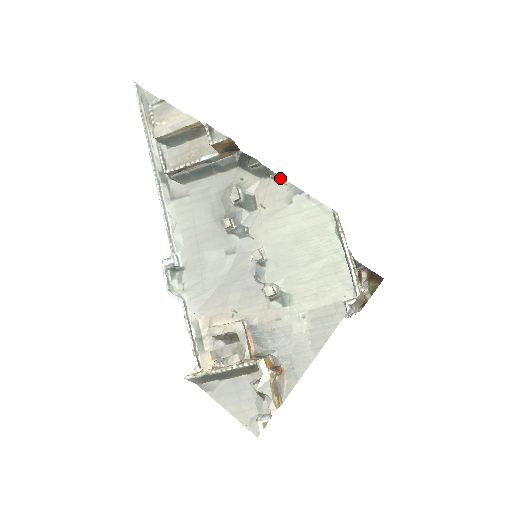
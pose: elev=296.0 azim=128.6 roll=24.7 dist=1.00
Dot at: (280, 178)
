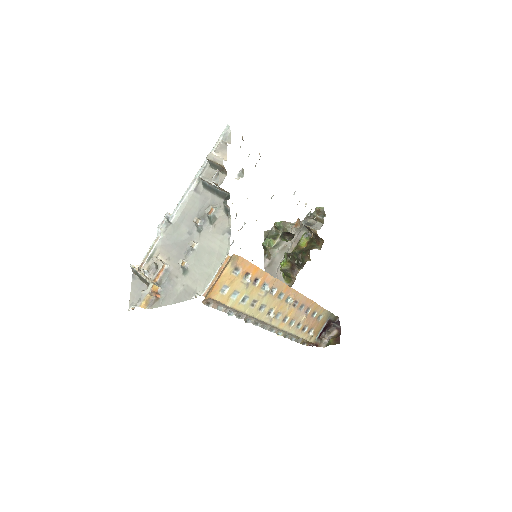
Dot at: (230, 220)
